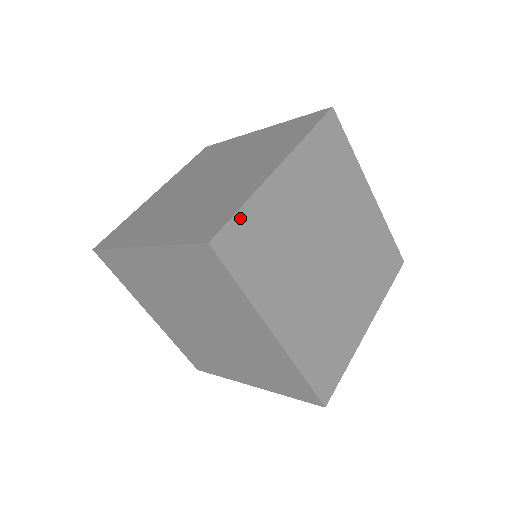
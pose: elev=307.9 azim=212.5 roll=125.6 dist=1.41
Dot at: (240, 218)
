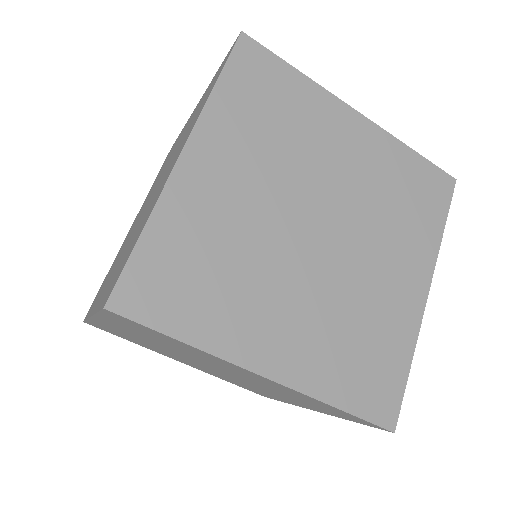
Dot at: (143, 252)
